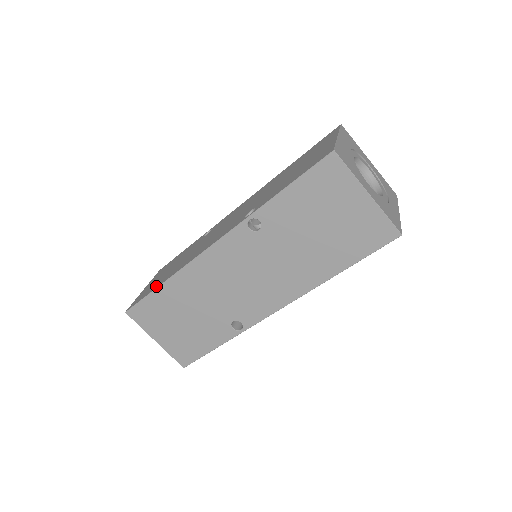
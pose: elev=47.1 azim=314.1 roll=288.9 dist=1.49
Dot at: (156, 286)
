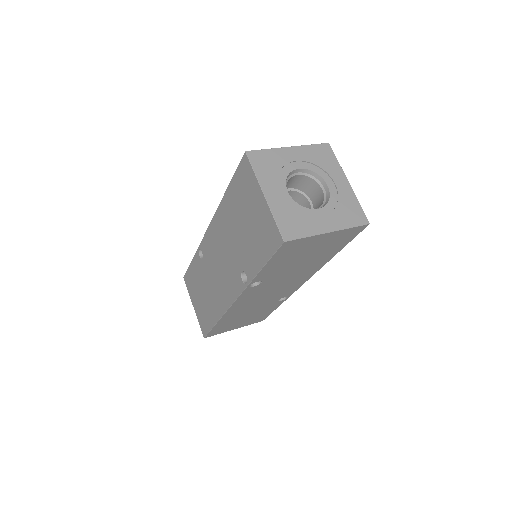
Dot at: (211, 322)
